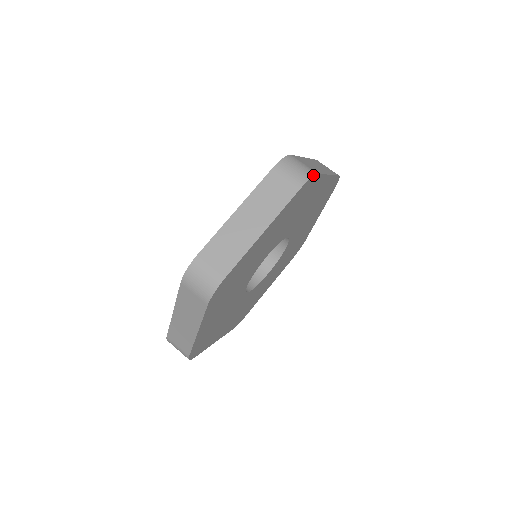
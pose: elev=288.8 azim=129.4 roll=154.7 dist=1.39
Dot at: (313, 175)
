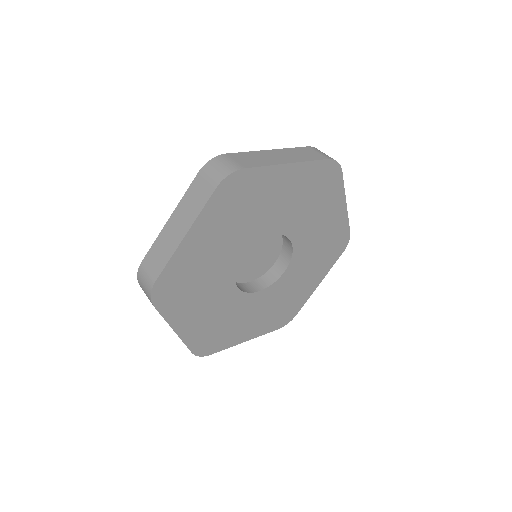
Dot at: occluded
